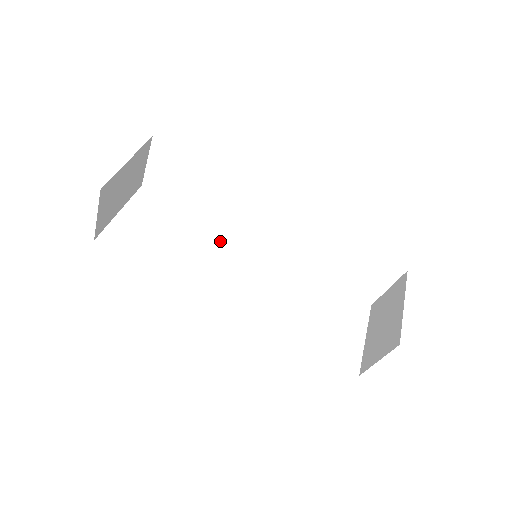
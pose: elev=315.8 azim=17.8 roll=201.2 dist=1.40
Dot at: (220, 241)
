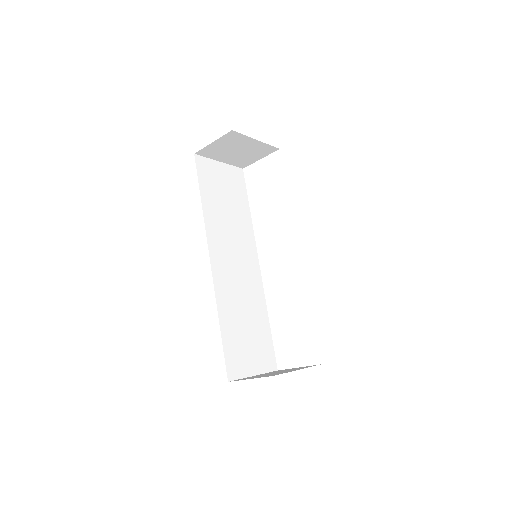
Dot at: (245, 236)
